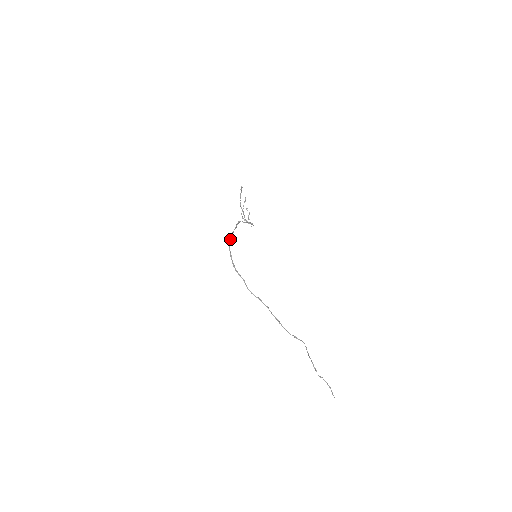
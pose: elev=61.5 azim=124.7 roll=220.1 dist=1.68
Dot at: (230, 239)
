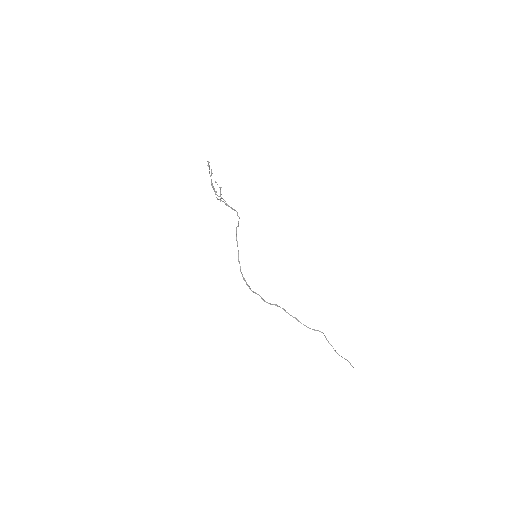
Dot at: (239, 262)
